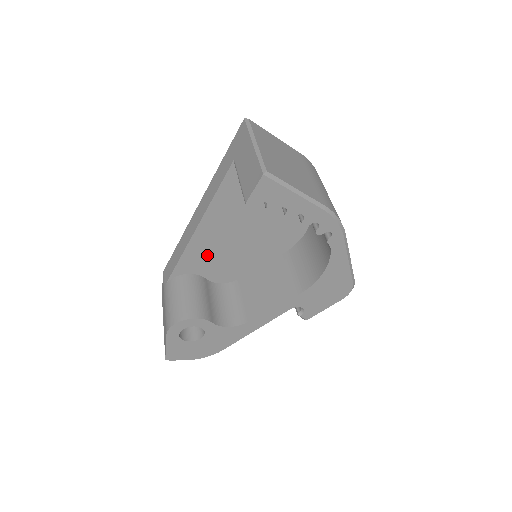
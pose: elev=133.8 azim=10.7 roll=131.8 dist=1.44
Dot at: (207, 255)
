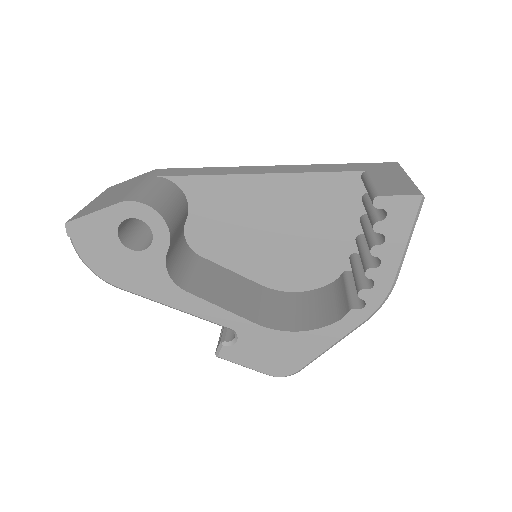
Dot at: (224, 204)
